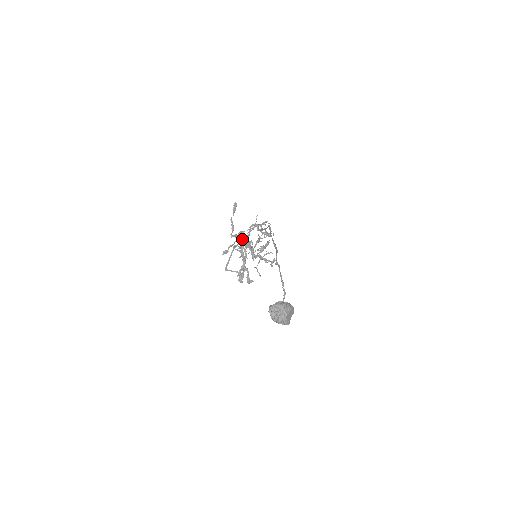
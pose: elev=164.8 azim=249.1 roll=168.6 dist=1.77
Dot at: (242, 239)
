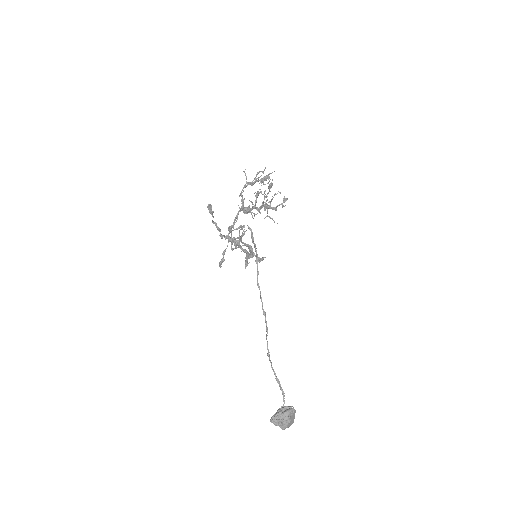
Dot at: (234, 240)
